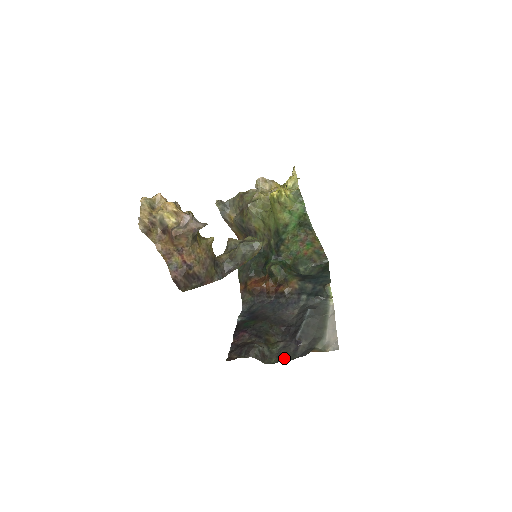
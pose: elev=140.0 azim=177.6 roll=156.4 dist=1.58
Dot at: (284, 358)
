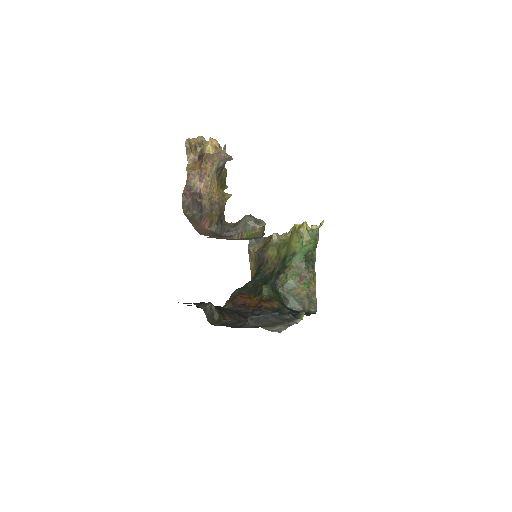
Dot at: (228, 325)
